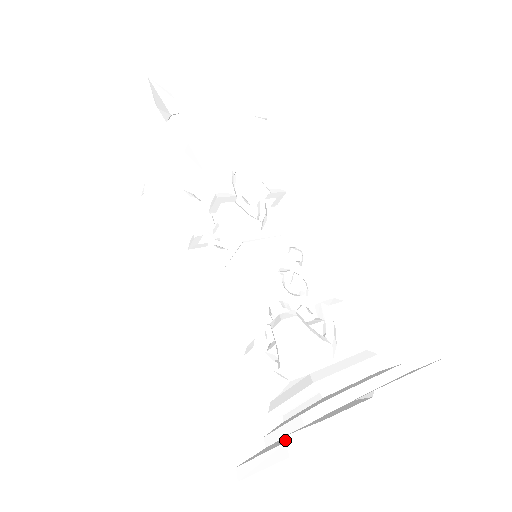
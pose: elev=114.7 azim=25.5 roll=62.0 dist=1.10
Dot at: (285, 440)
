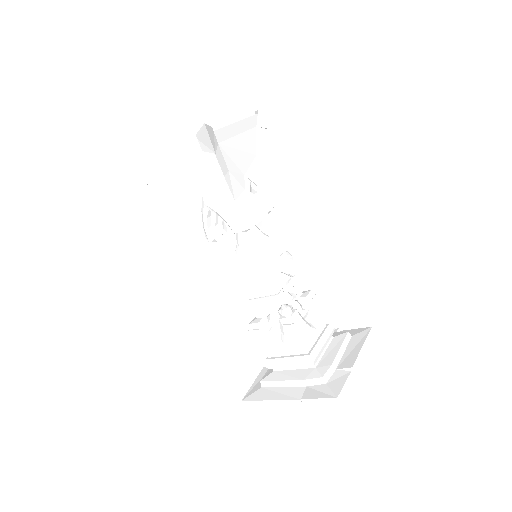
Dot at: (302, 401)
